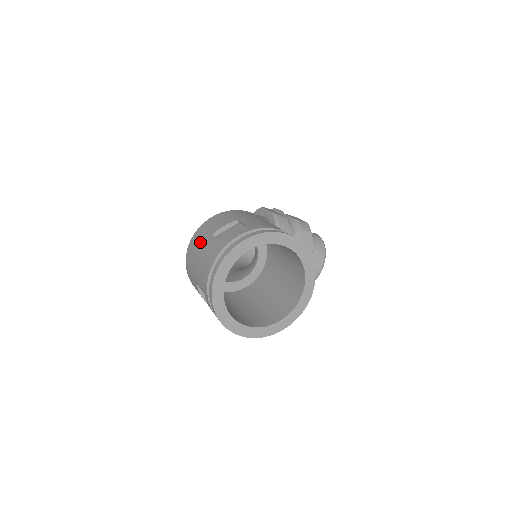
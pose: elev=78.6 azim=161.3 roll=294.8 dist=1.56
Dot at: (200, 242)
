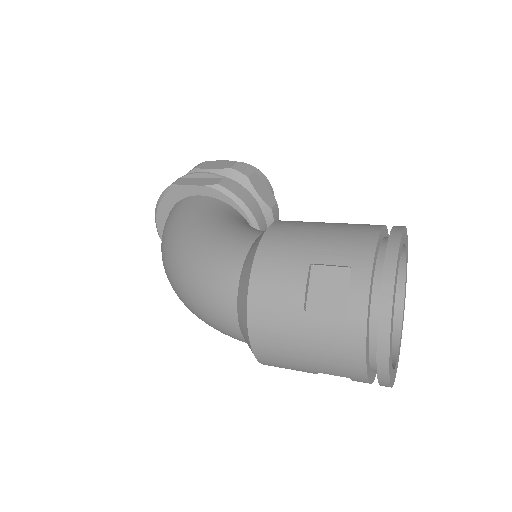
Dot at: (285, 329)
